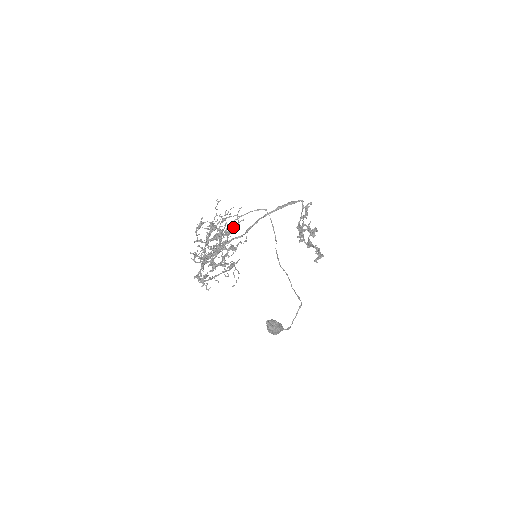
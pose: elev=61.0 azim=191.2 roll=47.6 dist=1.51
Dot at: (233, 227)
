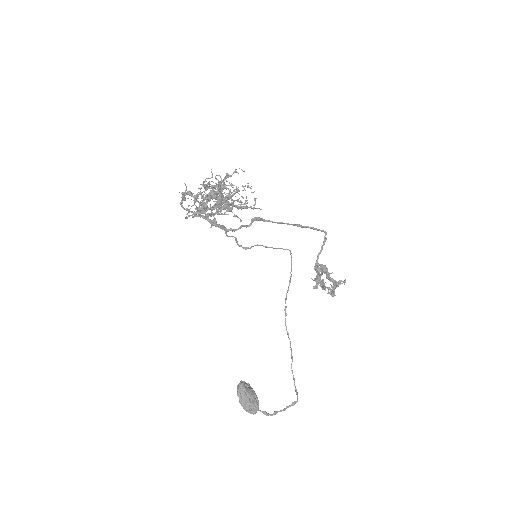
Dot at: (244, 206)
